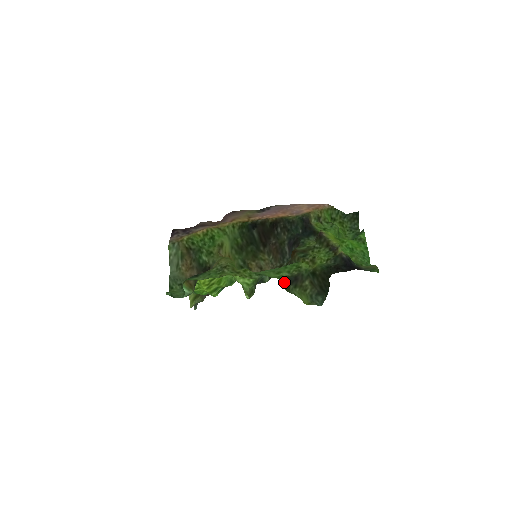
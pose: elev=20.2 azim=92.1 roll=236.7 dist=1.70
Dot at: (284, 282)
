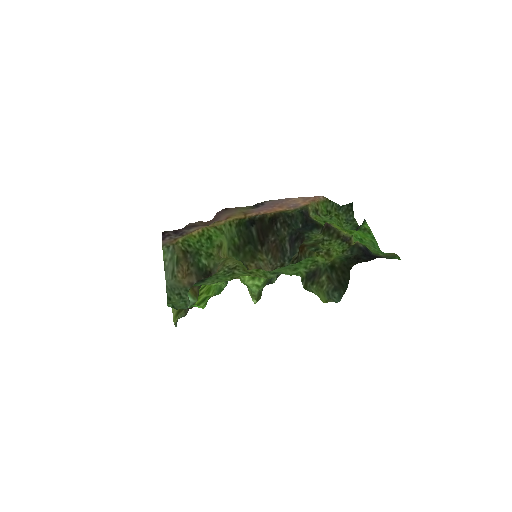
Dot at: (302, 279)
